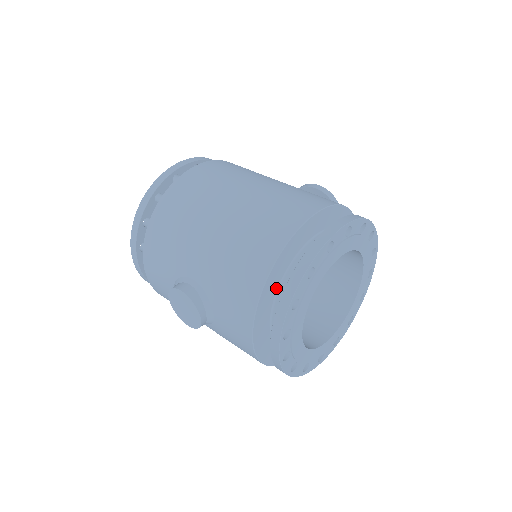
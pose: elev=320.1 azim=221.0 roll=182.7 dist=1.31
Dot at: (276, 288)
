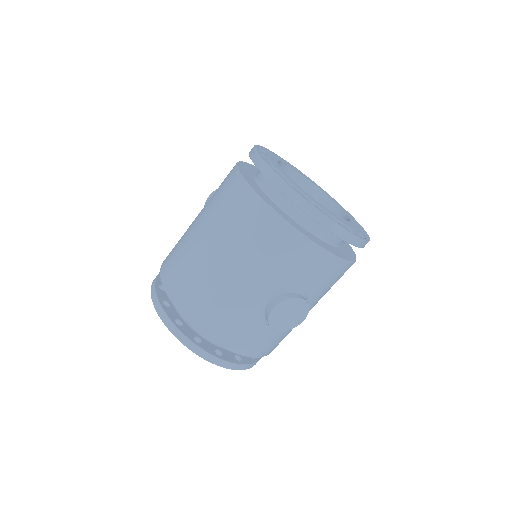
Dot at: (294, 221)
